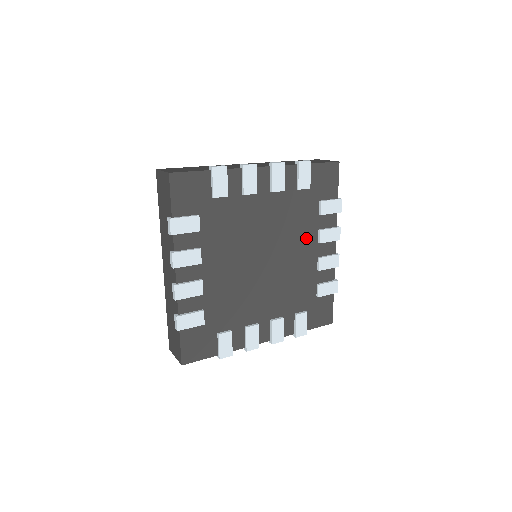
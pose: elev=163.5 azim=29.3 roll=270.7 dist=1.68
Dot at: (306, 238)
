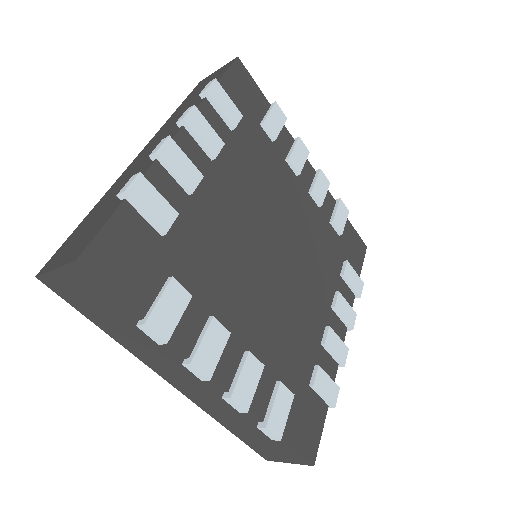
Dot at: (322, 286)
